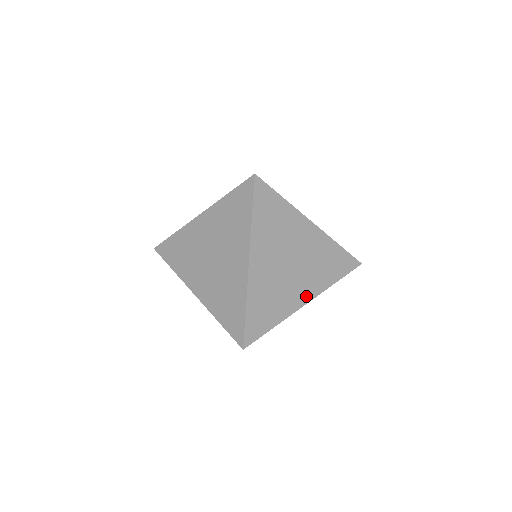
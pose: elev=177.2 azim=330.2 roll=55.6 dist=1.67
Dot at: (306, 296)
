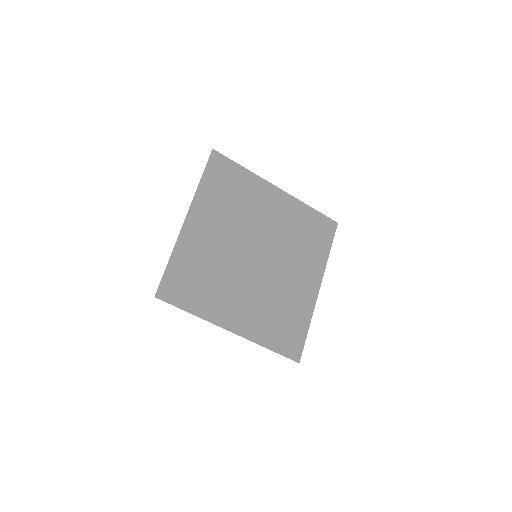
Dot at: occluded
